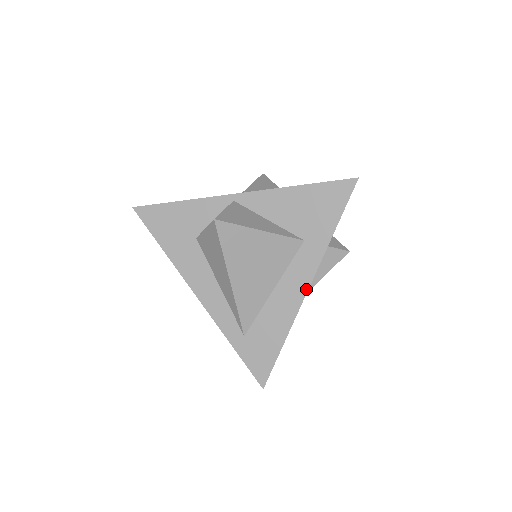
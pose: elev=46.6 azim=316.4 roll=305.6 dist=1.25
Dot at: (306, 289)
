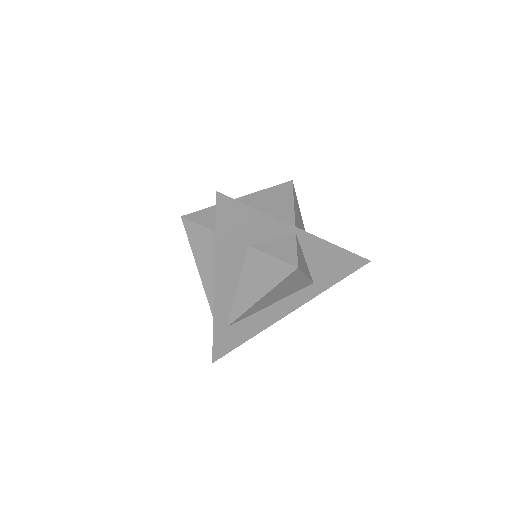
Dot at: (289, 312)
